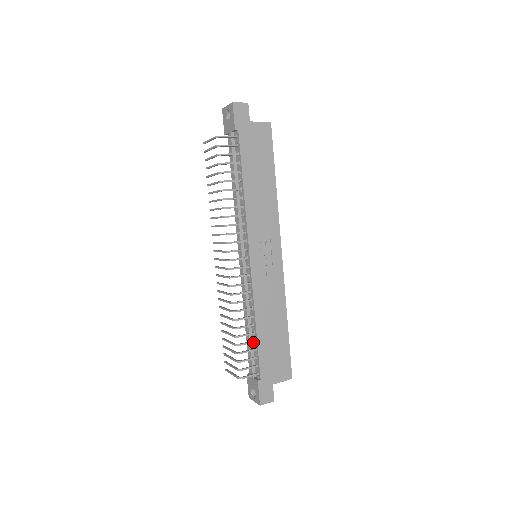
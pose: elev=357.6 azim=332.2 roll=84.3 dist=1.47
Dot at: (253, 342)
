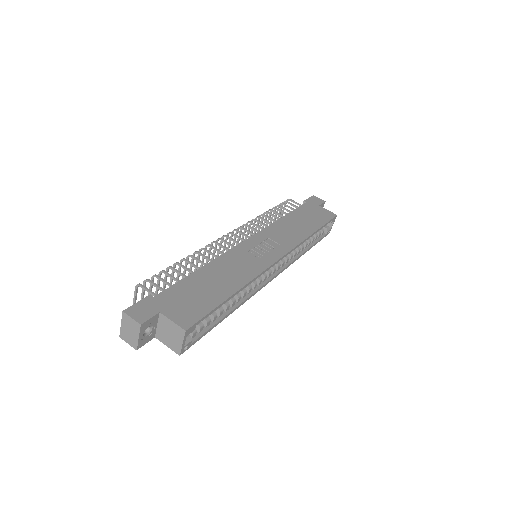
Dot at: (185, 276)
